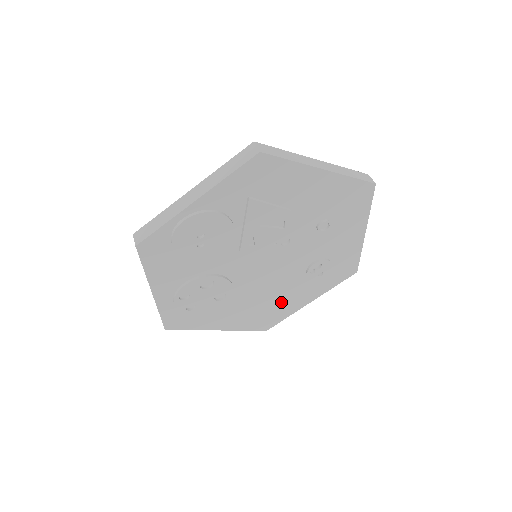
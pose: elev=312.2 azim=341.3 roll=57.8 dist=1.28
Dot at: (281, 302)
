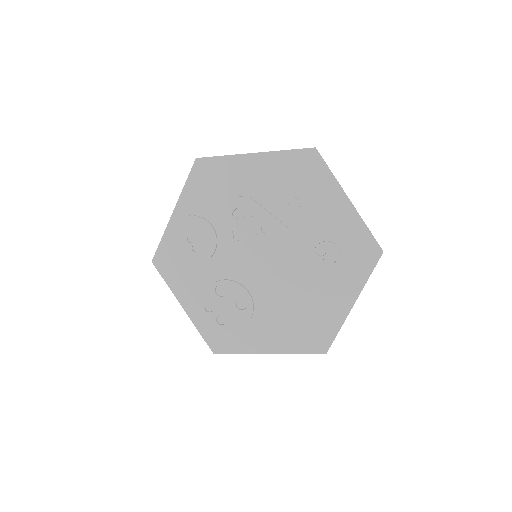
Dot at: (316, 308)
